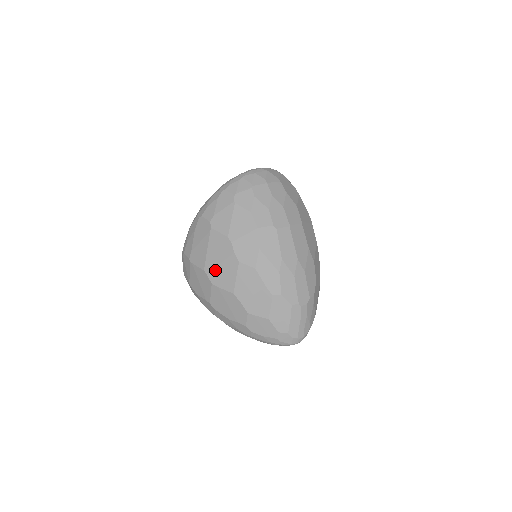
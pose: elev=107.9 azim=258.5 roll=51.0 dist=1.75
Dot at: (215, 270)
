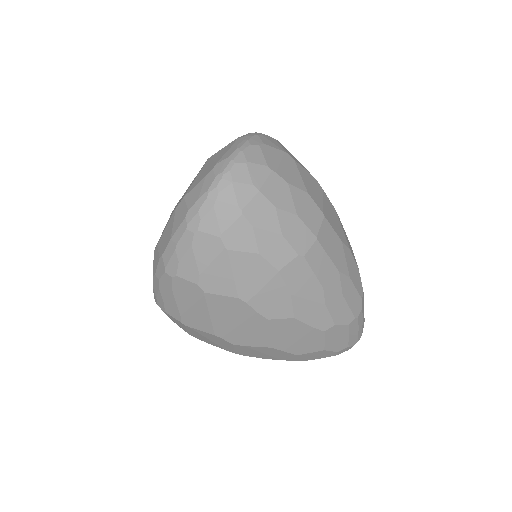
Dot at: (233, 333)
